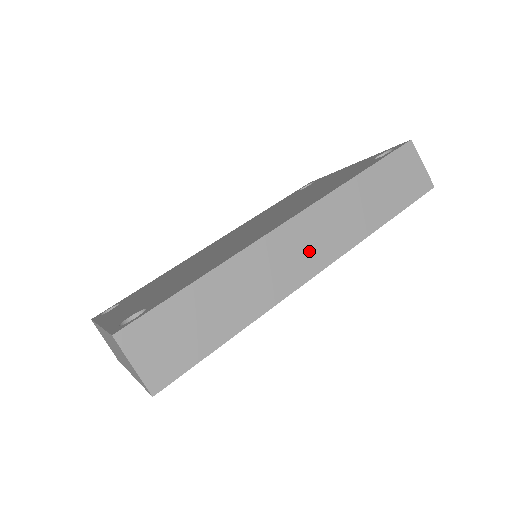
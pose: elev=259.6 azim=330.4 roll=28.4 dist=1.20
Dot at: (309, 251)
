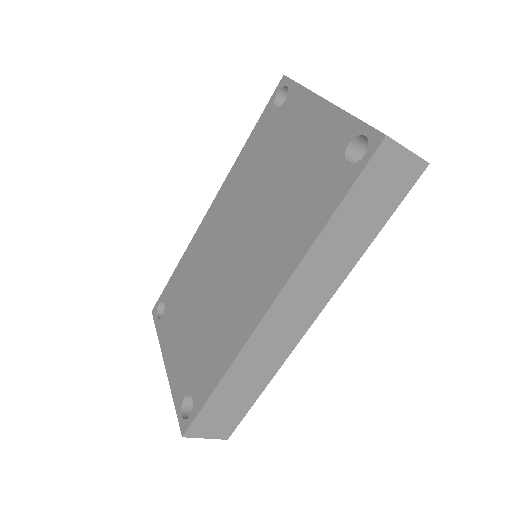
Dot at: (300, 313)
